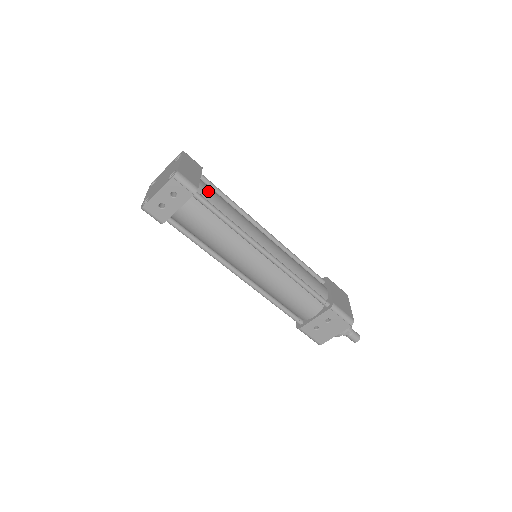
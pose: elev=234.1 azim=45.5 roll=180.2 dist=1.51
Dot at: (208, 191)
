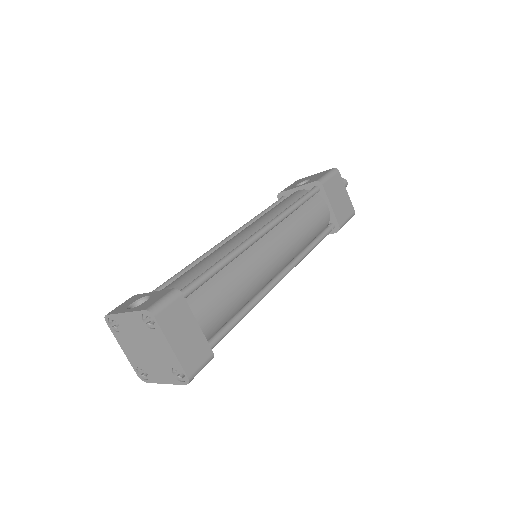
Dot at: (210, 318)
